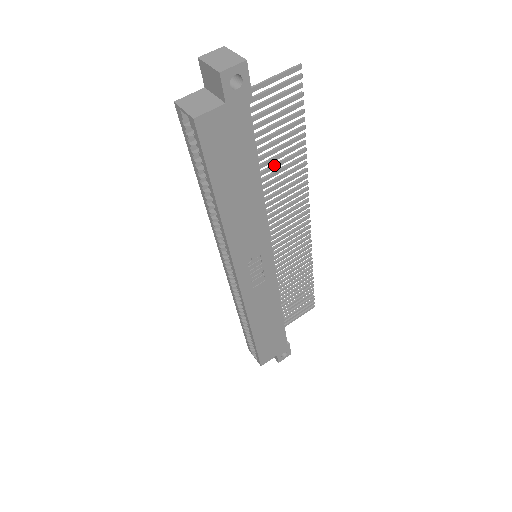
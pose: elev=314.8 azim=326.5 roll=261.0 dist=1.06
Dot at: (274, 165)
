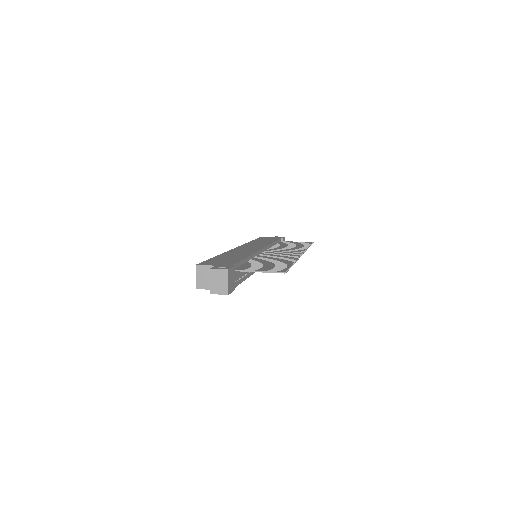
Dot at: occluded
